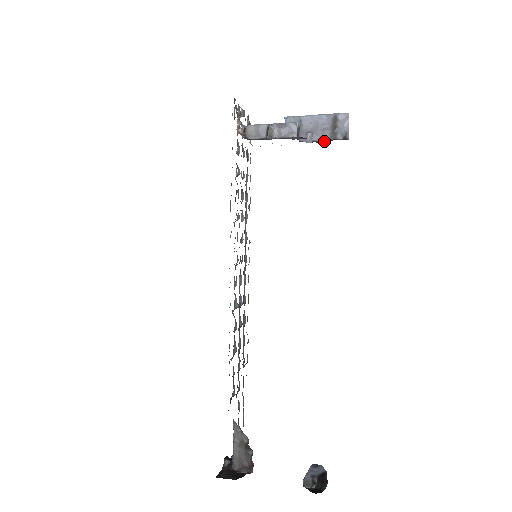
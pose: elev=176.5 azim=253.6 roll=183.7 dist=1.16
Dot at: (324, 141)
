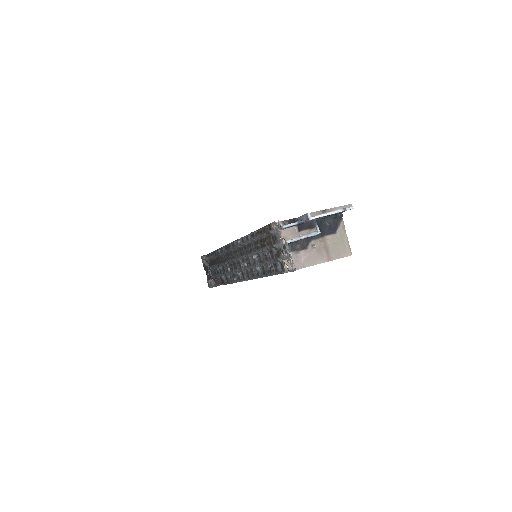
Dot at: (327, 217)
